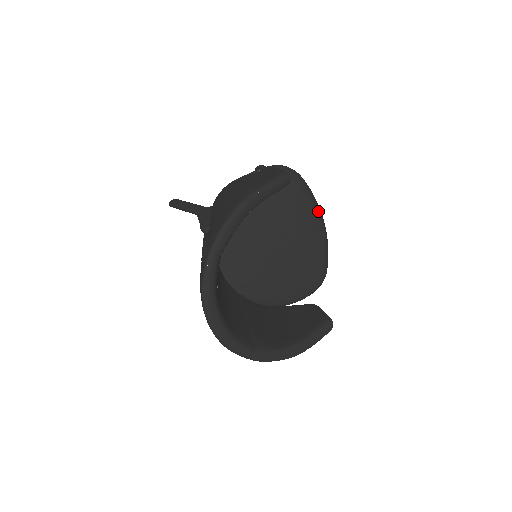
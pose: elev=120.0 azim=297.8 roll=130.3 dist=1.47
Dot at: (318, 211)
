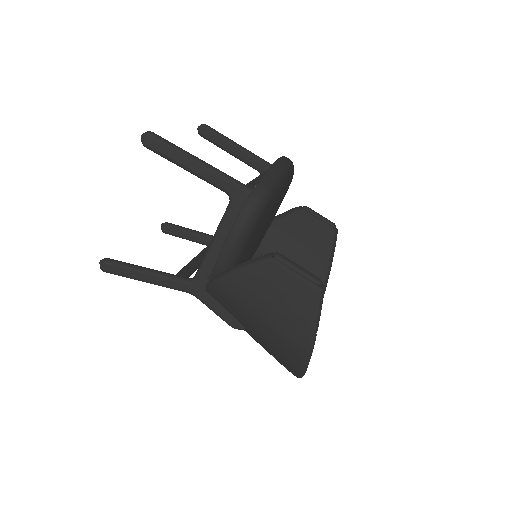
Dot at: (286, 173)
